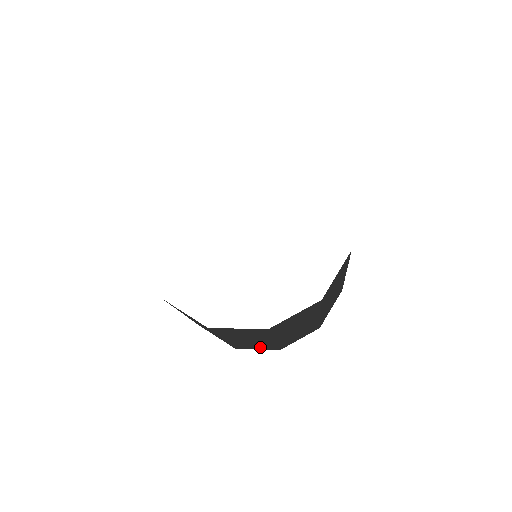
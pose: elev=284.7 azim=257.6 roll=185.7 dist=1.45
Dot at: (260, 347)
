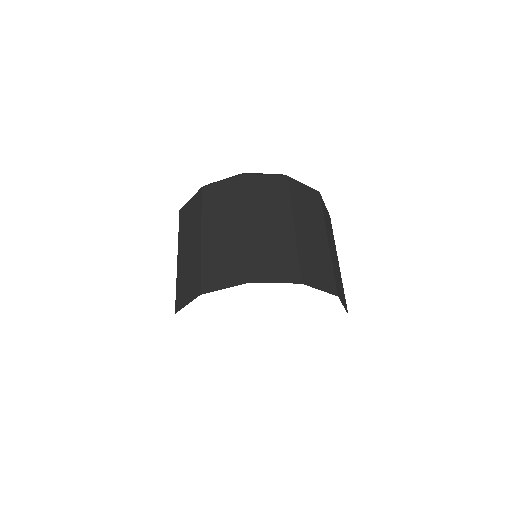
Dot at: occluded
